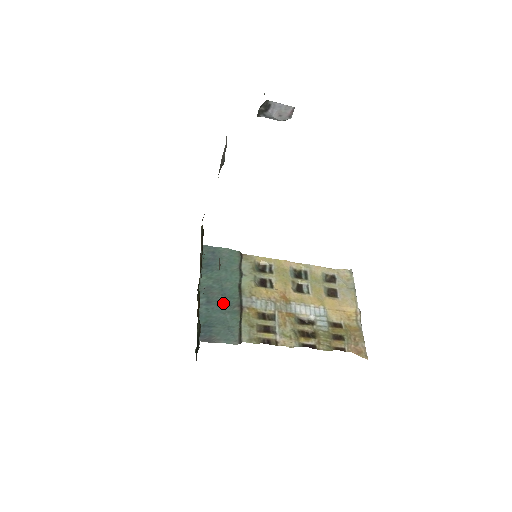
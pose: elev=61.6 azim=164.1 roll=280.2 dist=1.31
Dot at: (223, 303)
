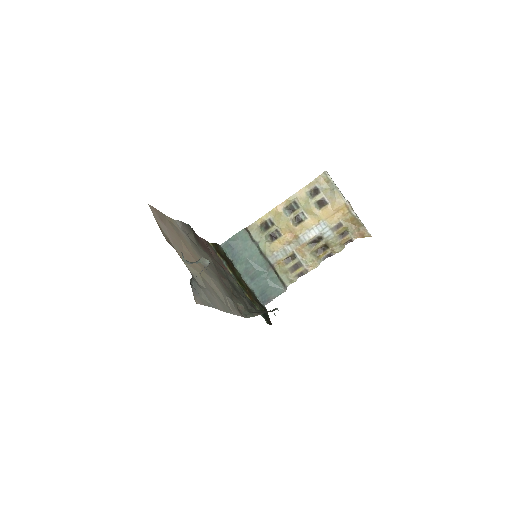
Dot at: (260, 273)
